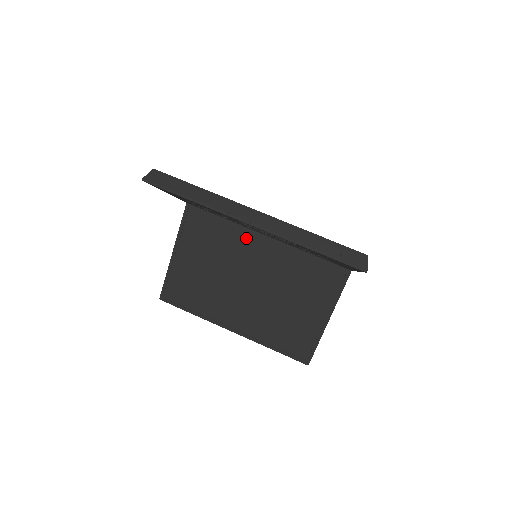
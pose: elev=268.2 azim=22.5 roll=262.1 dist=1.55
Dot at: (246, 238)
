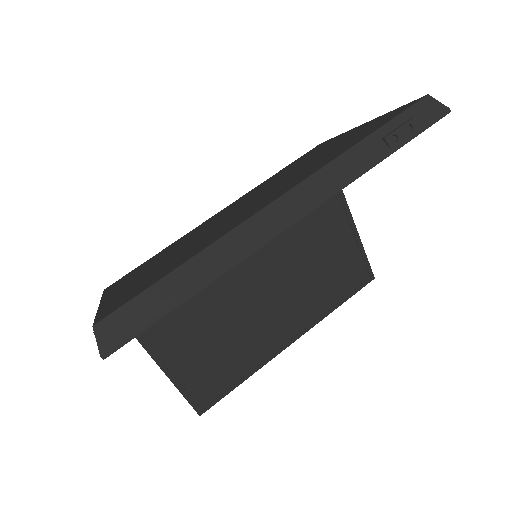
Dot at: occluded
